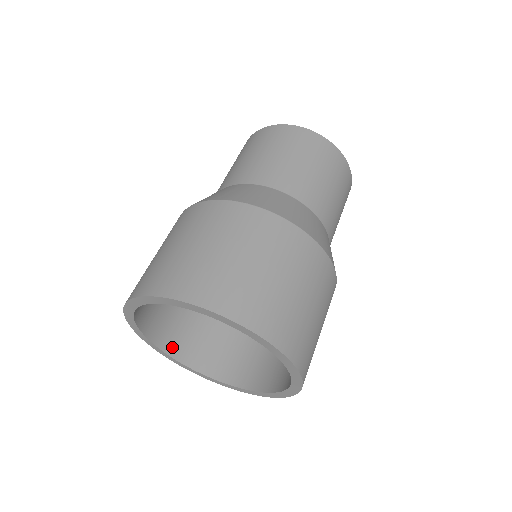
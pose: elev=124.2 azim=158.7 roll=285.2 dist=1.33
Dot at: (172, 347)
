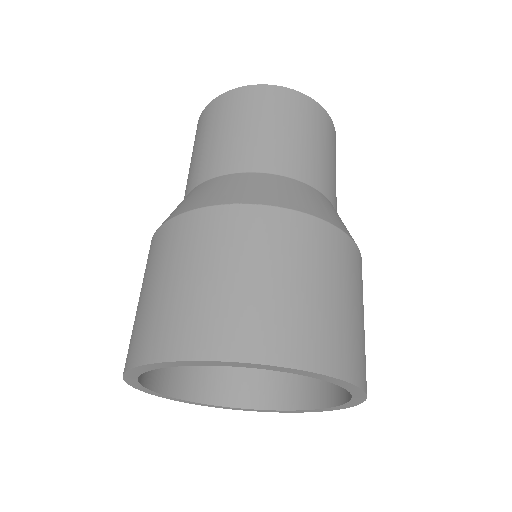
Dot at: (168, 384)
